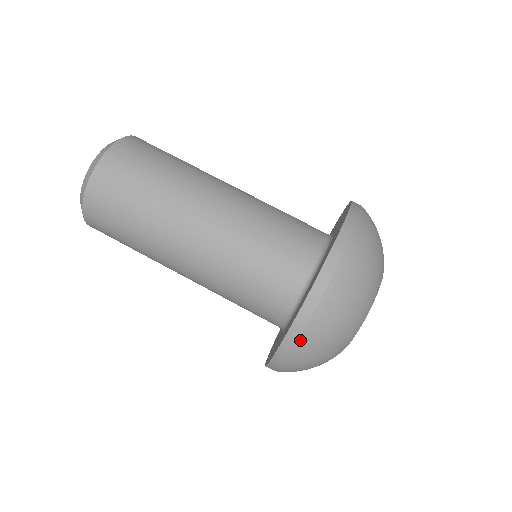
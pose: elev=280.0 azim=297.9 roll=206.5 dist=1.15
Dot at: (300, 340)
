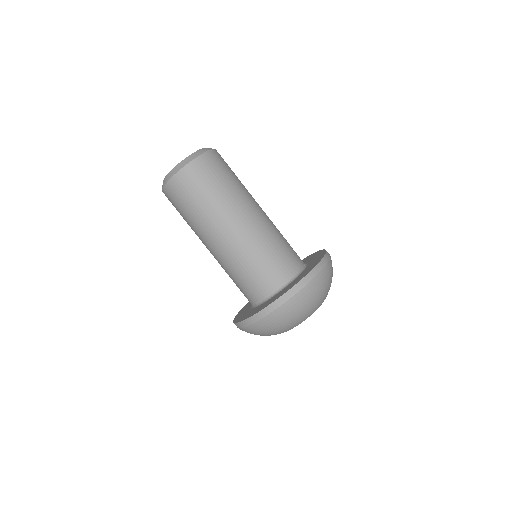
Dot at: (245, 328)
